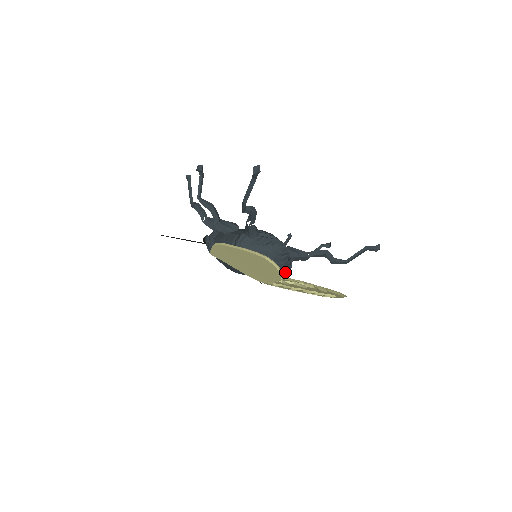
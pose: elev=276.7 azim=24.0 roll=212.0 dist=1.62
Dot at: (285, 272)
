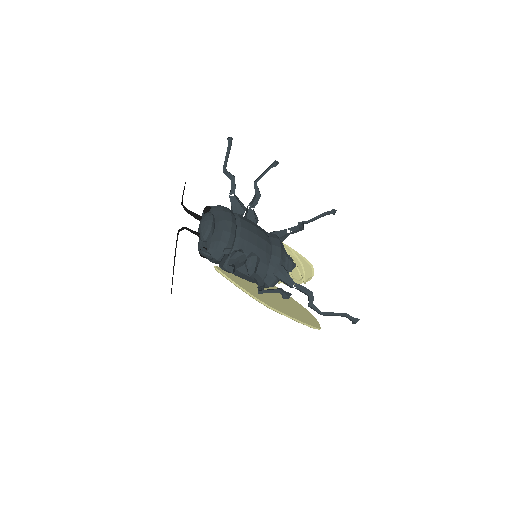
Dot at: occluded
